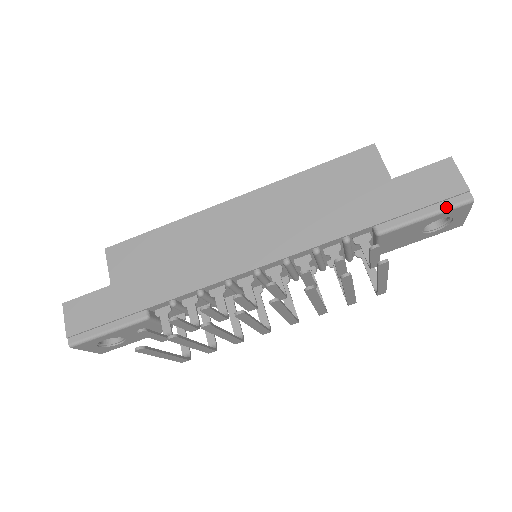
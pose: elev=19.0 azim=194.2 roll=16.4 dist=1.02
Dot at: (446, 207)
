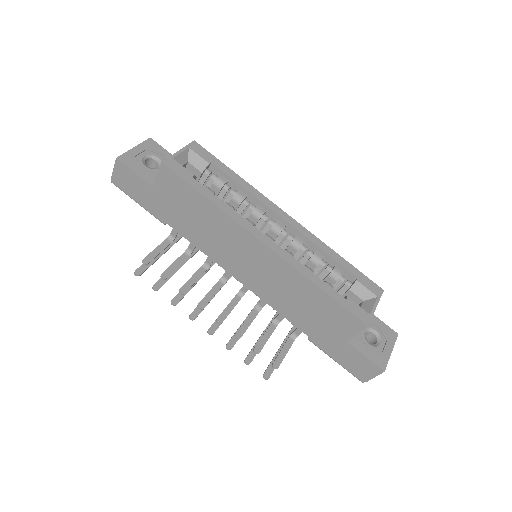
Dot at: (348, 371)
